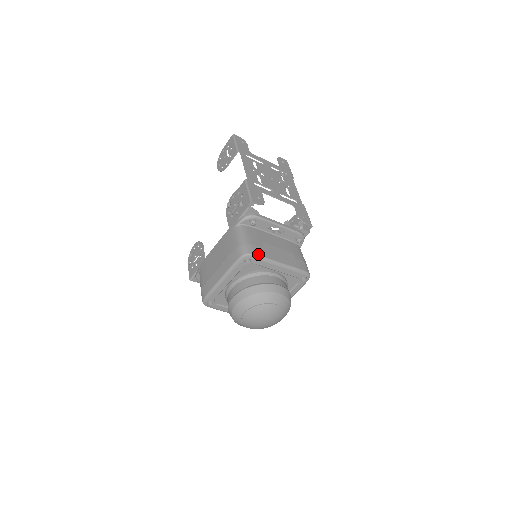
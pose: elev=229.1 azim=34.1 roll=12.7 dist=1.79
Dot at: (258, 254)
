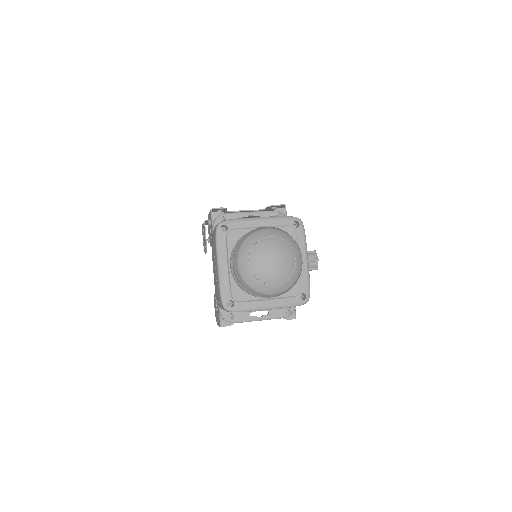
Dot at: (230, 219)
